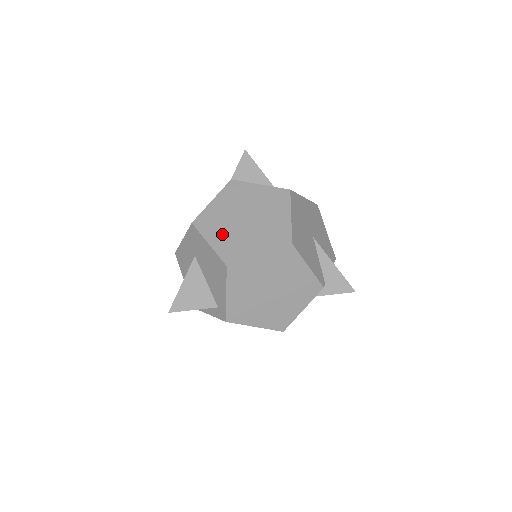
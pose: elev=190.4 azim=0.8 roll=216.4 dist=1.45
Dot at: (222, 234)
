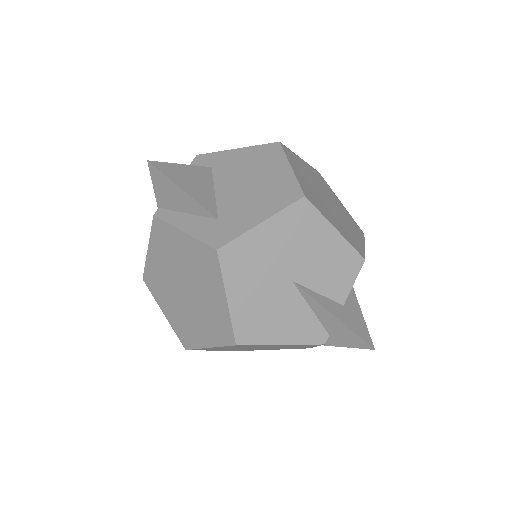
Dot at: (170, 305)
